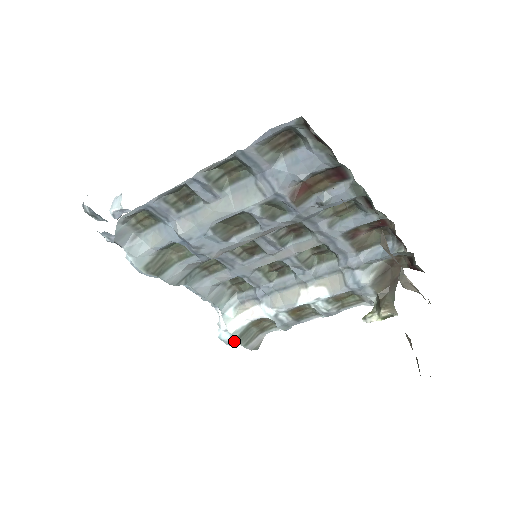
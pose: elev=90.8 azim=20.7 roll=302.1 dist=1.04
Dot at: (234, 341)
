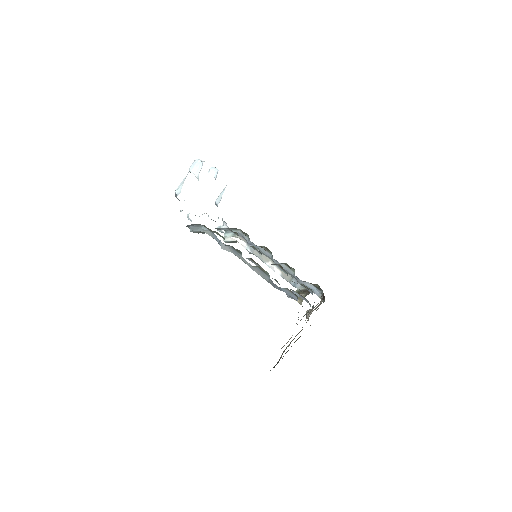
Dot at: occluded
